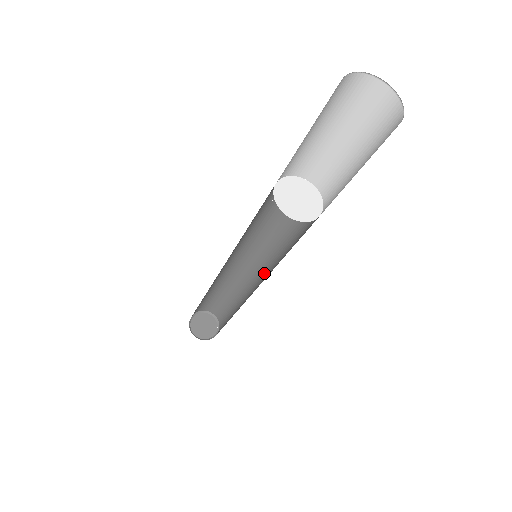
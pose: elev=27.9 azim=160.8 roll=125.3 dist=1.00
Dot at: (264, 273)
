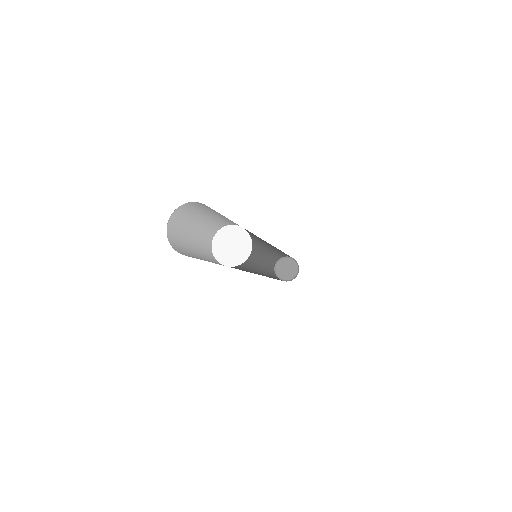
Dot at: occluded
